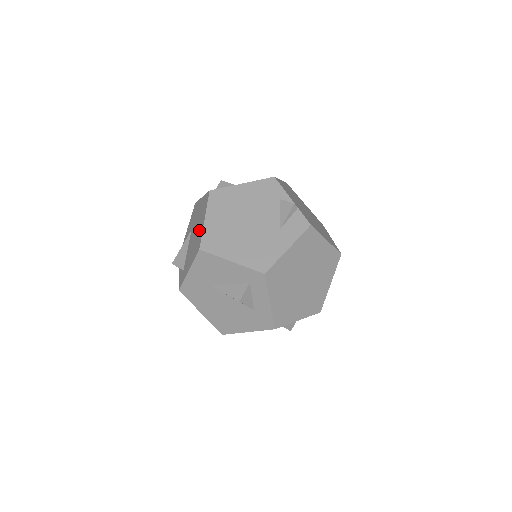
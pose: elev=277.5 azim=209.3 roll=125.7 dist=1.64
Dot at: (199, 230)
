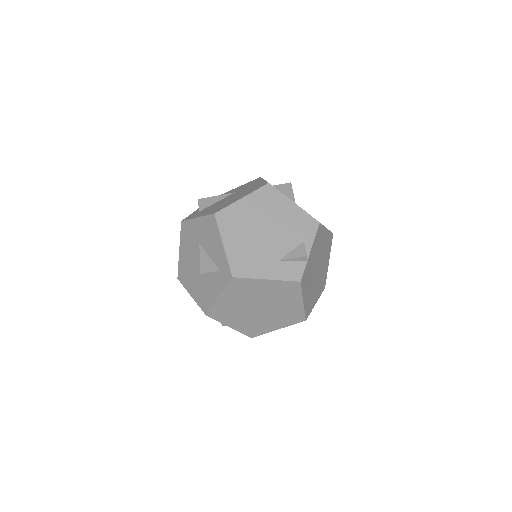
Dot at: (232, 200)
